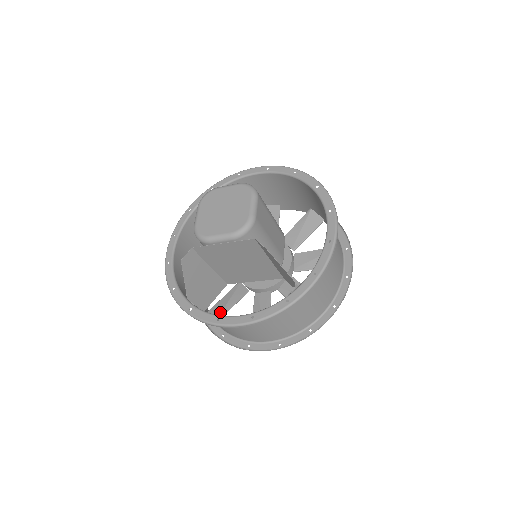
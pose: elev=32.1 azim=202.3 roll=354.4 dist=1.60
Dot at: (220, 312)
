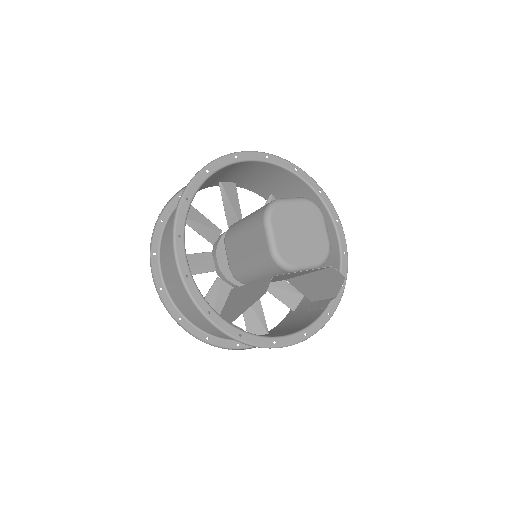
Dot at: occluded
